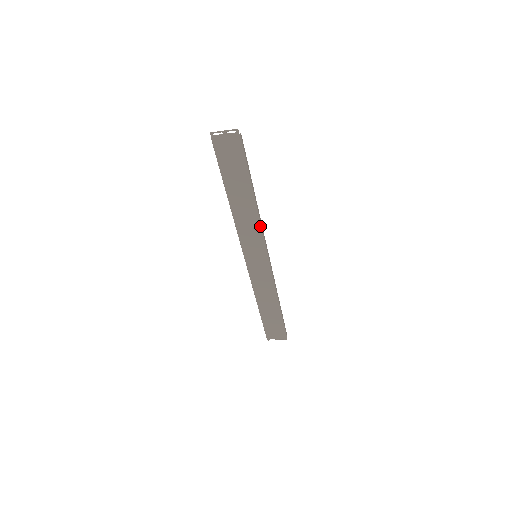
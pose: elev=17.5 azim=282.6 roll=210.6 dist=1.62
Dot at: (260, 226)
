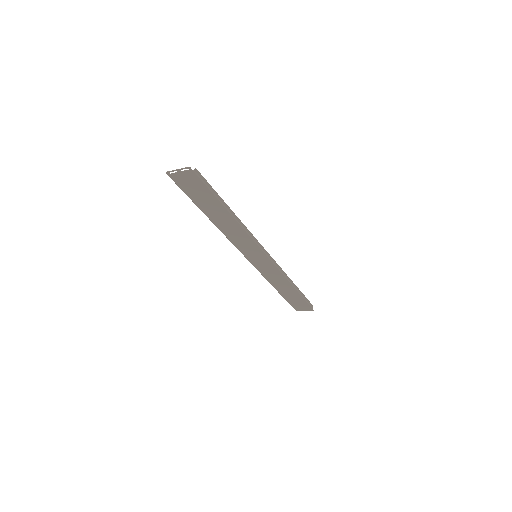
Dot at: (249, 235)
